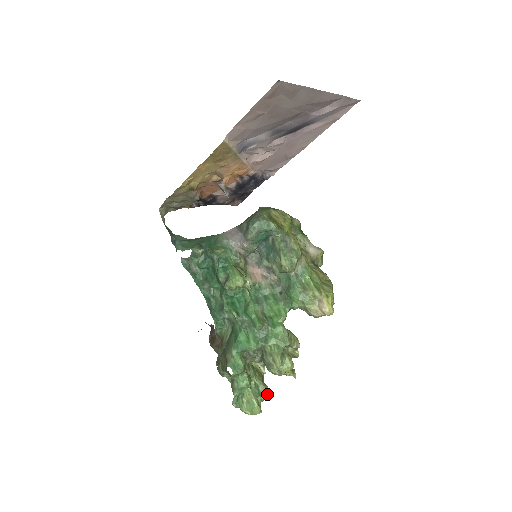
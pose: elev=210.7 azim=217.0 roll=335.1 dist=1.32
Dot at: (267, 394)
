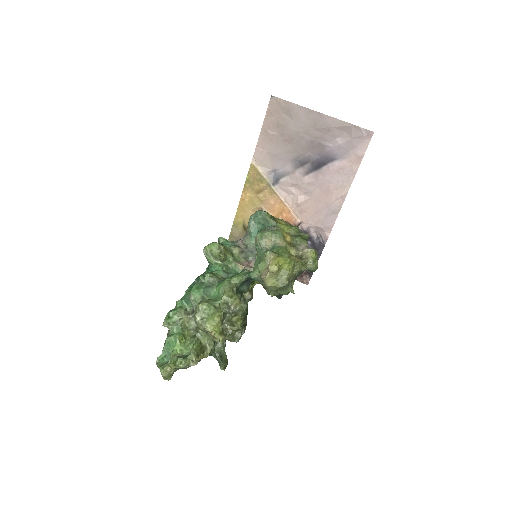
Dot at: (193, 364)
